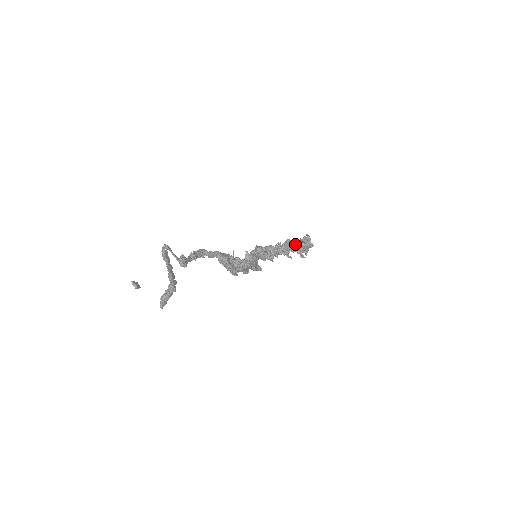
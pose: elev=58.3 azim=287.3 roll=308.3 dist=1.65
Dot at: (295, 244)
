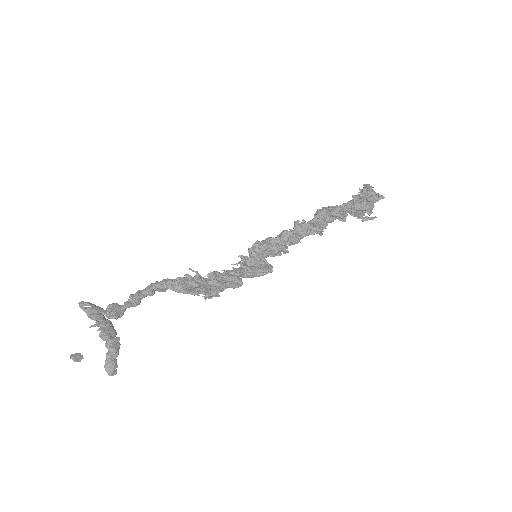
Dot at: (334, 210)
